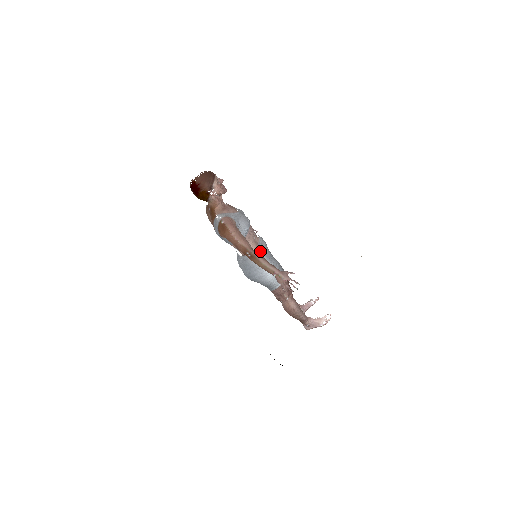
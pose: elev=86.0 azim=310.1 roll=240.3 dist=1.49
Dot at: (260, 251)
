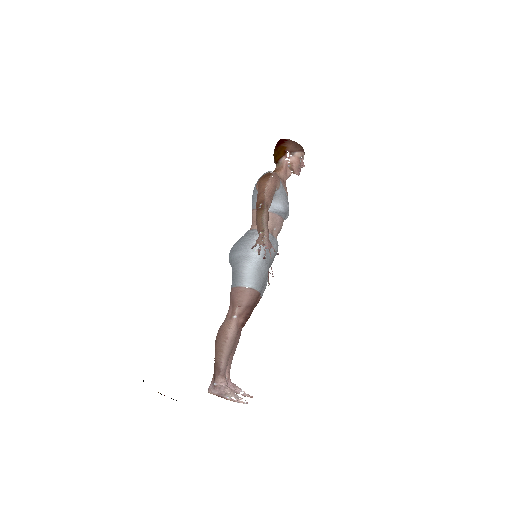
Dot at: occluded
